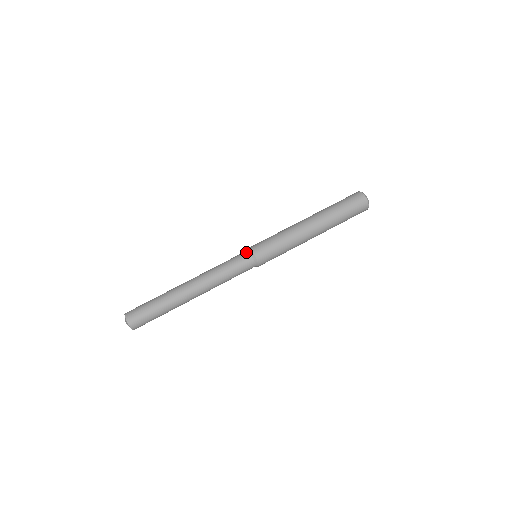
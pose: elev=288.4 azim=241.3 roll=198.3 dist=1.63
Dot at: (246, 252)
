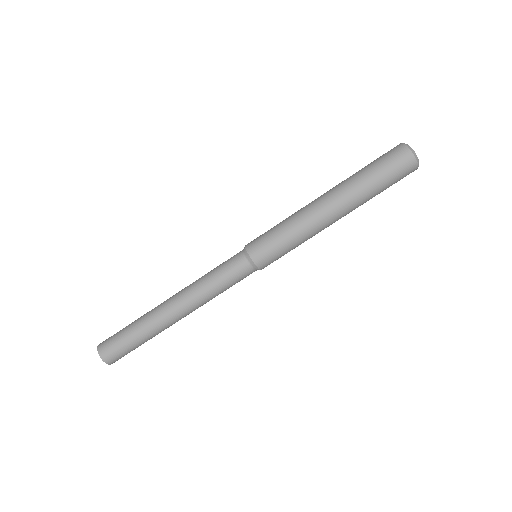
Dot at: (240, 252)
